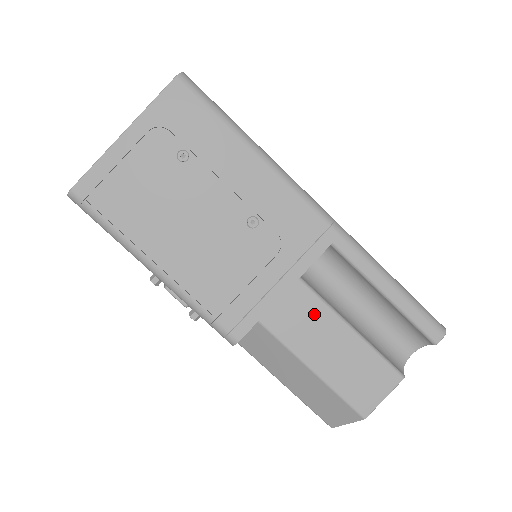
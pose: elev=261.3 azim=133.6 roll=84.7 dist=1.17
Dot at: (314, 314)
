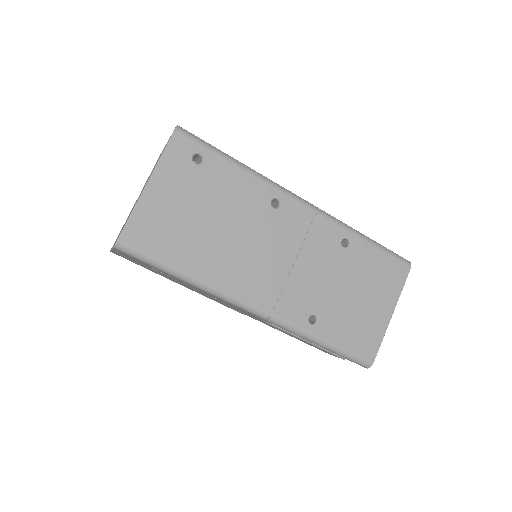
Dot at: occluded
